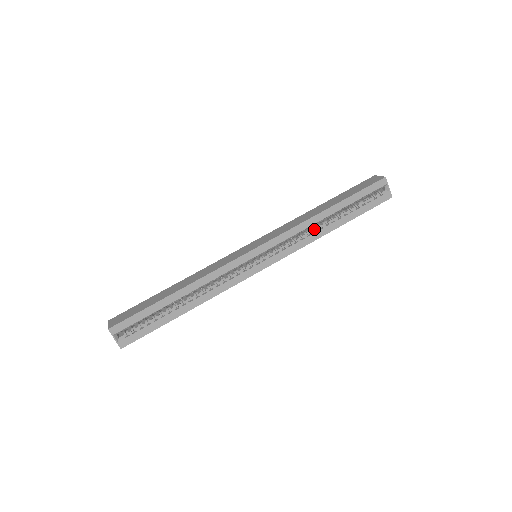
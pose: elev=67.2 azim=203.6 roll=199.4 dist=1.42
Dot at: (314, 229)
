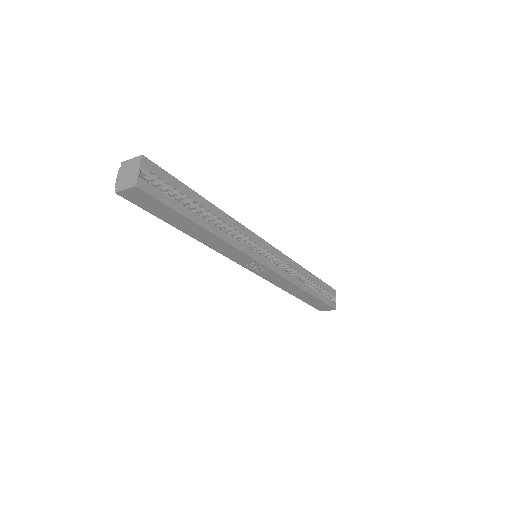
Dot at: (297, 278)
